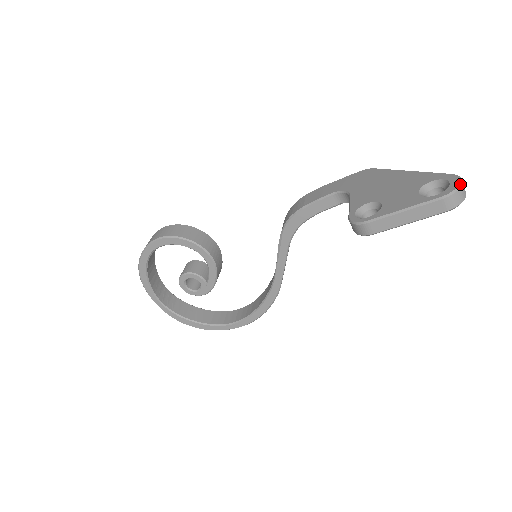
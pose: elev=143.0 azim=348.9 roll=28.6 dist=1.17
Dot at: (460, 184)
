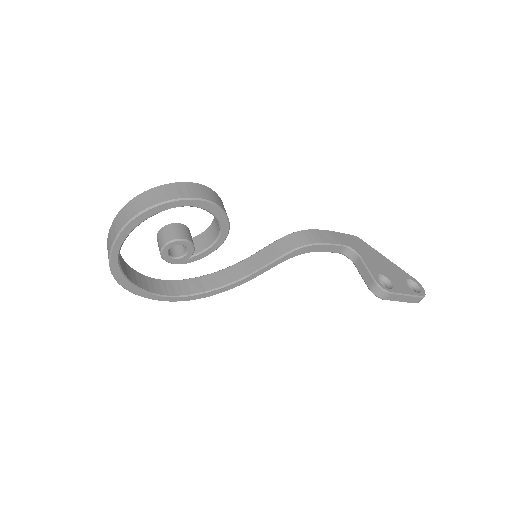
Dot at: occluded
